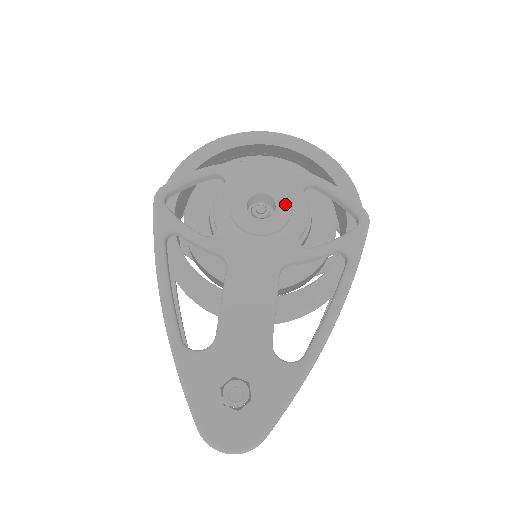
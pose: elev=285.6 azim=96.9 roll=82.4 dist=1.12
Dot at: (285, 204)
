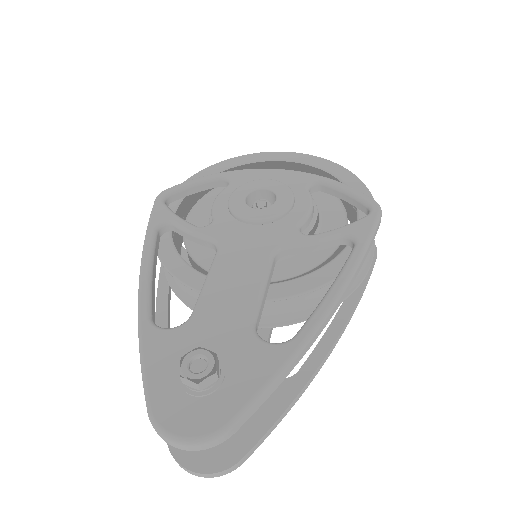
Dot at: (286, 196)
